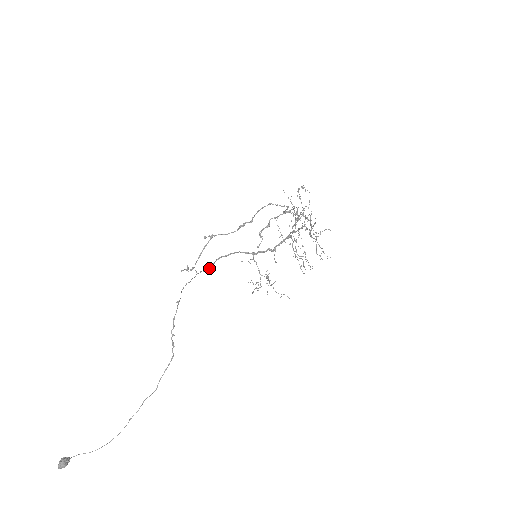
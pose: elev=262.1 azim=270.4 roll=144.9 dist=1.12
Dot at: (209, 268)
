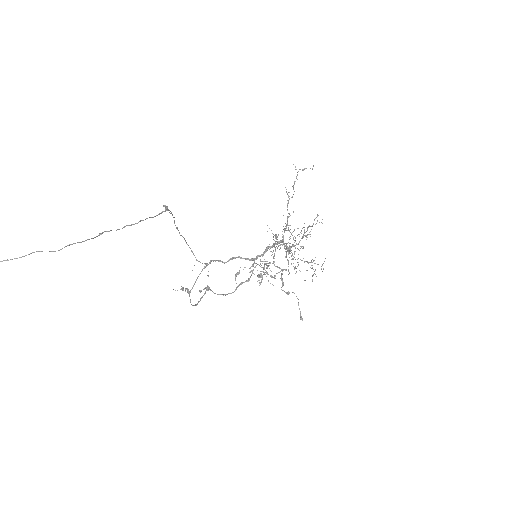
Dot at: (206, 263)
